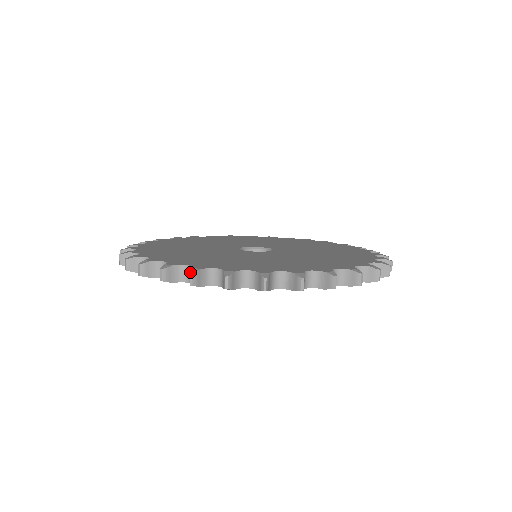
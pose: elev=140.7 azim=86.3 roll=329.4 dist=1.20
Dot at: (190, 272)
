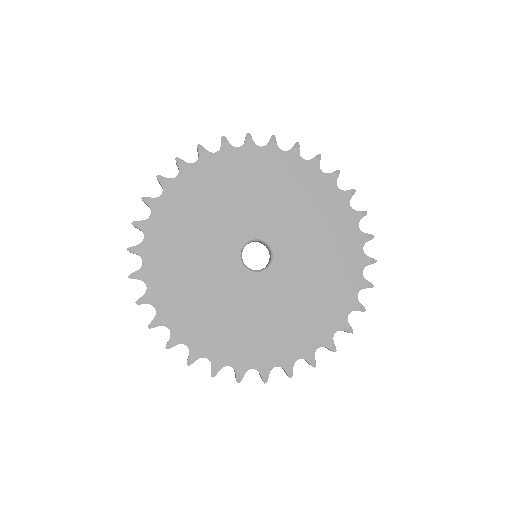
Dot at: occluded
